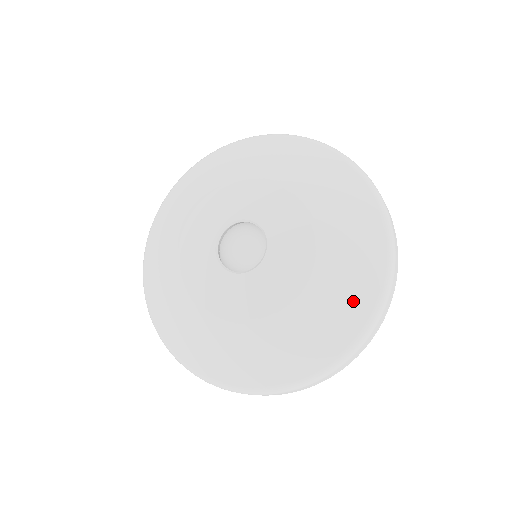
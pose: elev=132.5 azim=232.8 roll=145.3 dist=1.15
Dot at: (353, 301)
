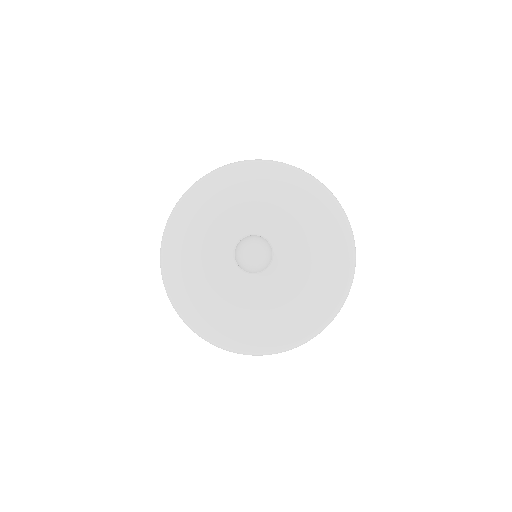
Dot at: (334, 230)
